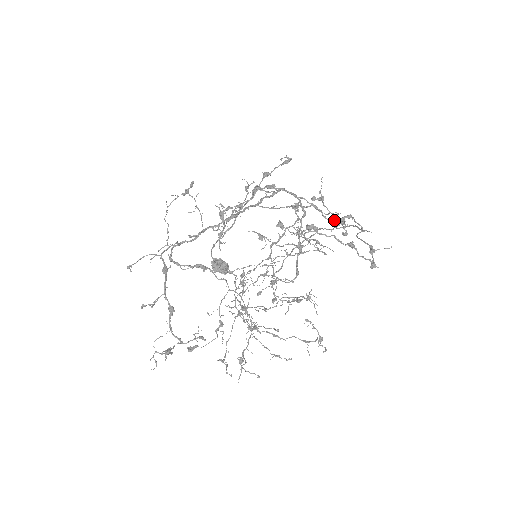
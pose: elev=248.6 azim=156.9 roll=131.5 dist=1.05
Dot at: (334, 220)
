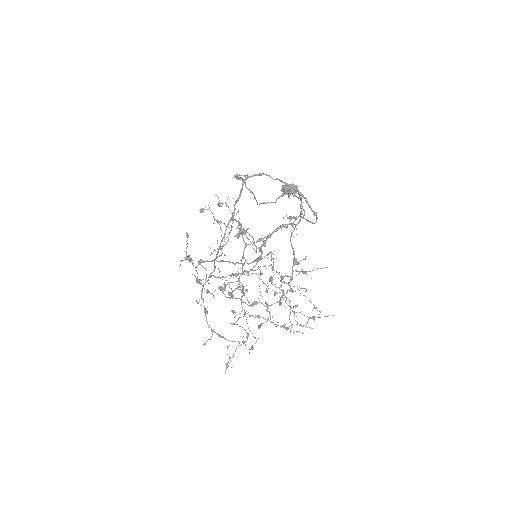
Dot at: (259, 248)
